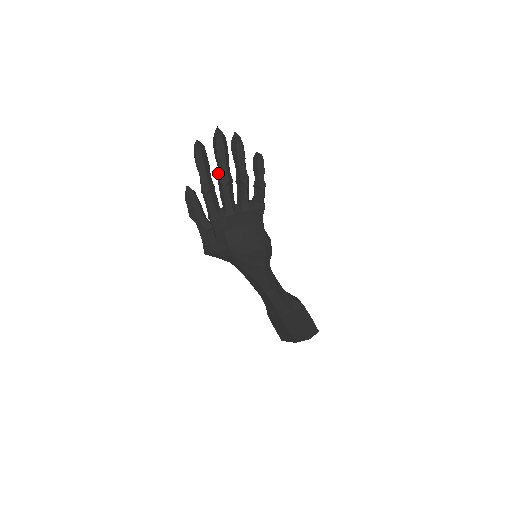
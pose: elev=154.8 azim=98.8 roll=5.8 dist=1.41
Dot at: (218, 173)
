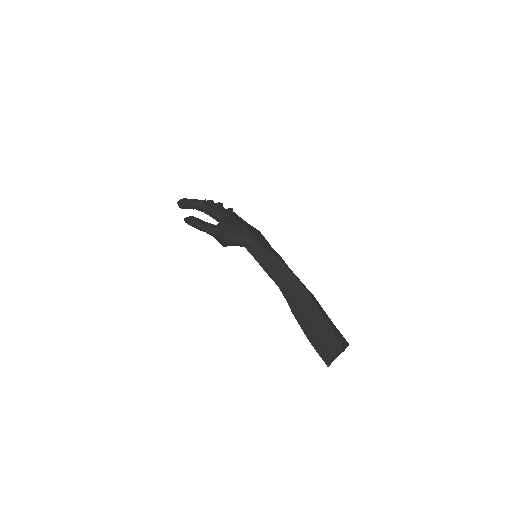
Dot at: occluded
